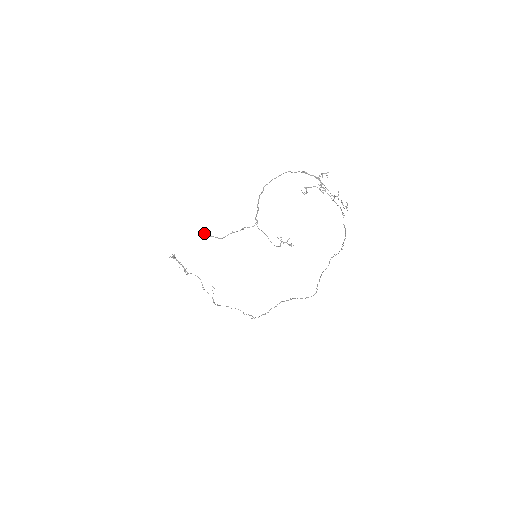
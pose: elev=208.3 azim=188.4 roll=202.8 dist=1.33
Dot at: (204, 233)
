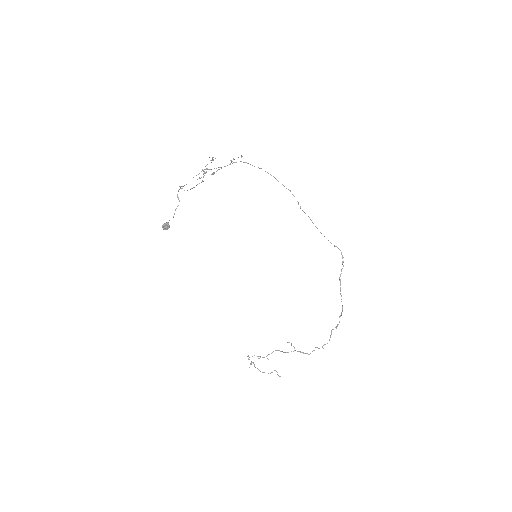
Dot at: (164, 224)
